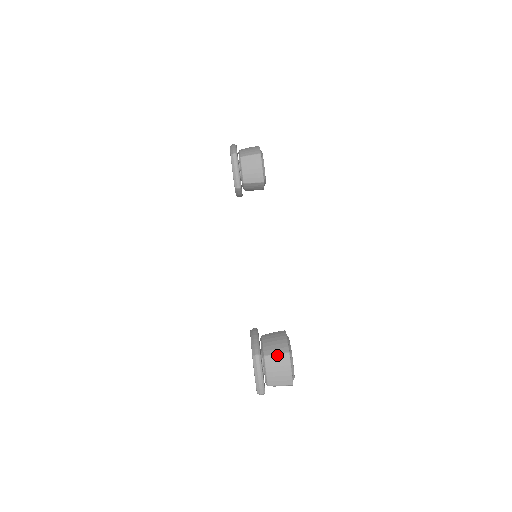
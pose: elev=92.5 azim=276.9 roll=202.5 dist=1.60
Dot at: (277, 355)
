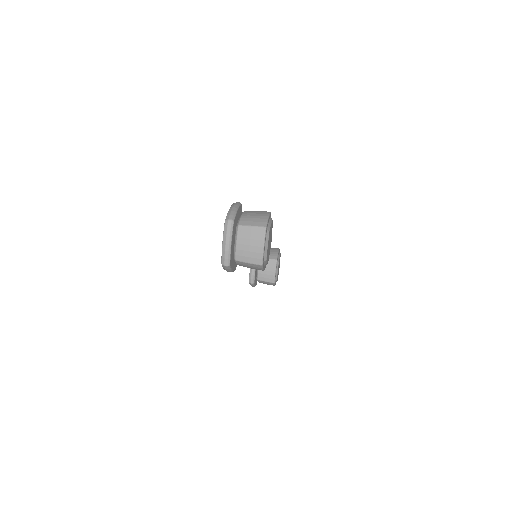
Dot at: (258, 211)
